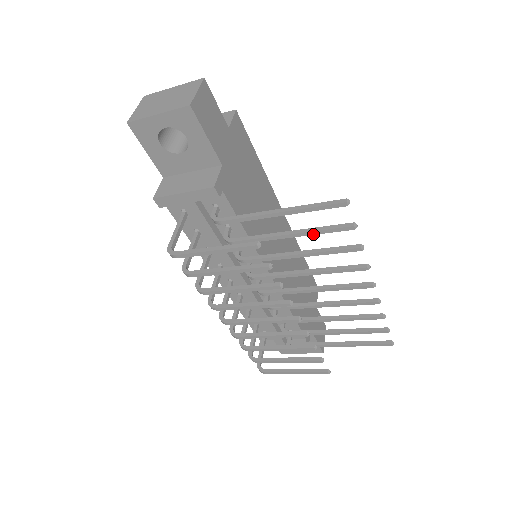
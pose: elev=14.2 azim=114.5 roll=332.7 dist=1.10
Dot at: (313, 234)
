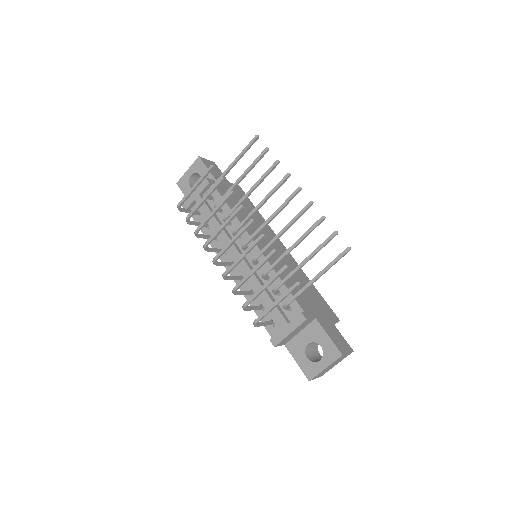
Dot at: (251, 168)
